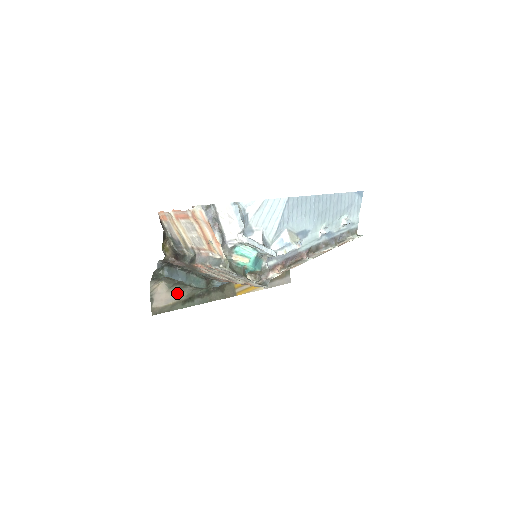
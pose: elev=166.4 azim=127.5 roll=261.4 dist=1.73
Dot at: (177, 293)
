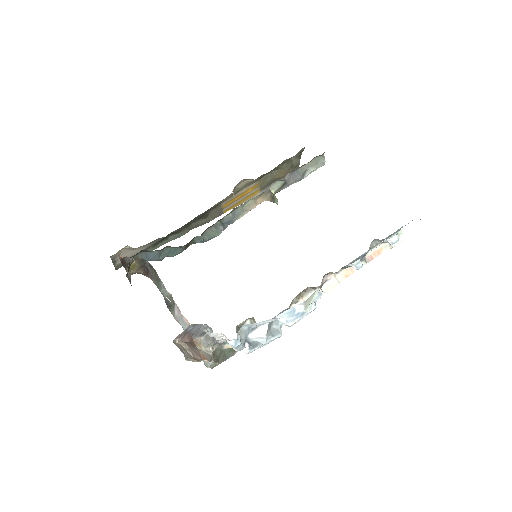
Dot at: (147, 245)
